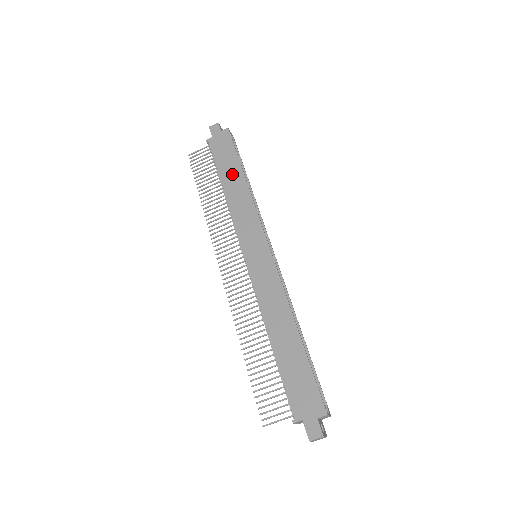
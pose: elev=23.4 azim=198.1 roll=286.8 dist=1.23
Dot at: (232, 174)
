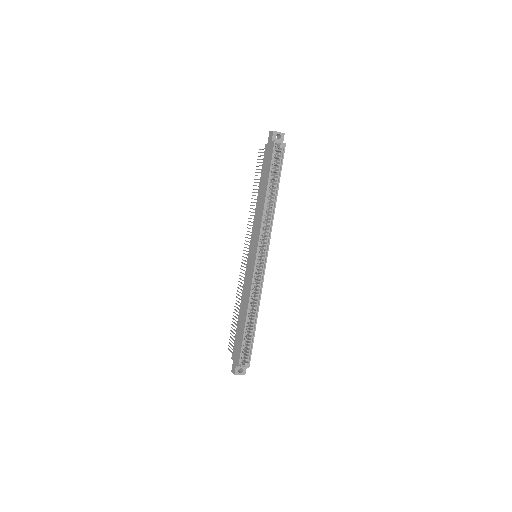
Dot at: (263, 187)
